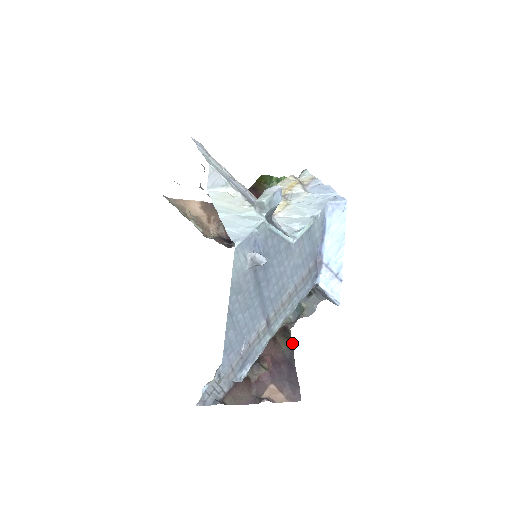
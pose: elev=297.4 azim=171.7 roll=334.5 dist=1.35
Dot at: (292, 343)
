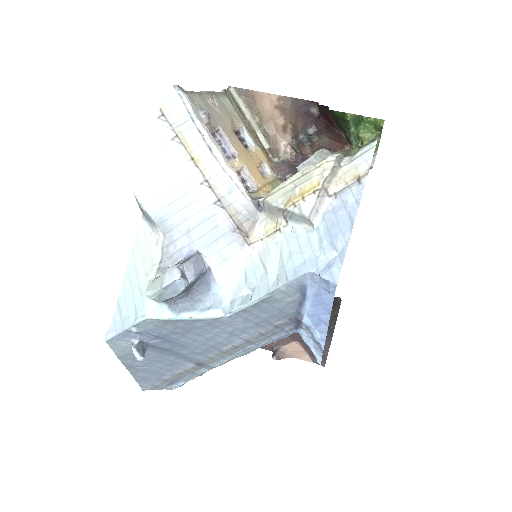
Dot at: (337, 315)
